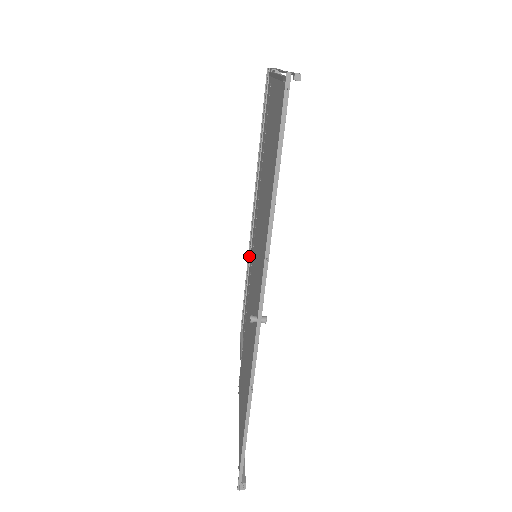
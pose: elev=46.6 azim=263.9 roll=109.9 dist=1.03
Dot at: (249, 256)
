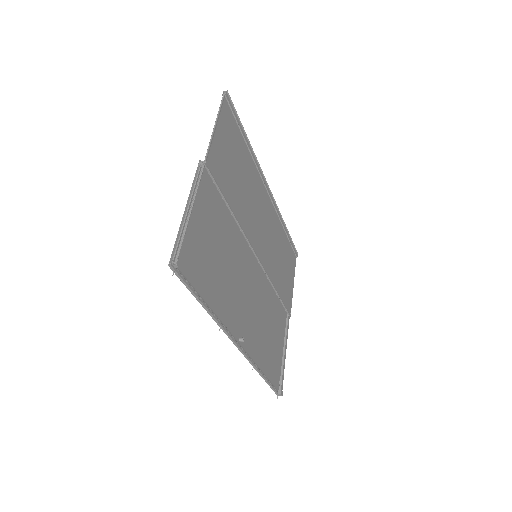
Dot at: (276, 215)
